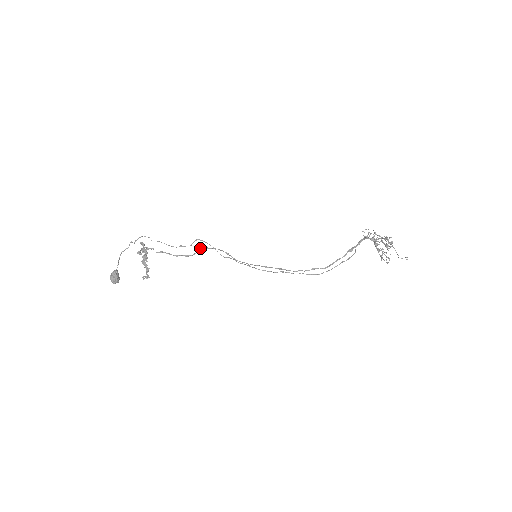
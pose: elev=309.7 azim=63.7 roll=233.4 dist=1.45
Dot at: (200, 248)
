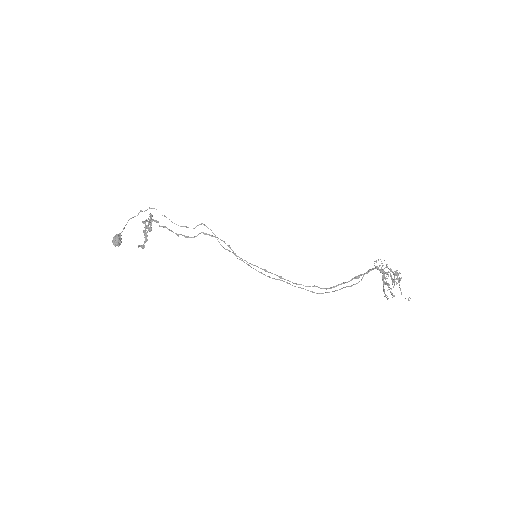
Dot at: occluded
